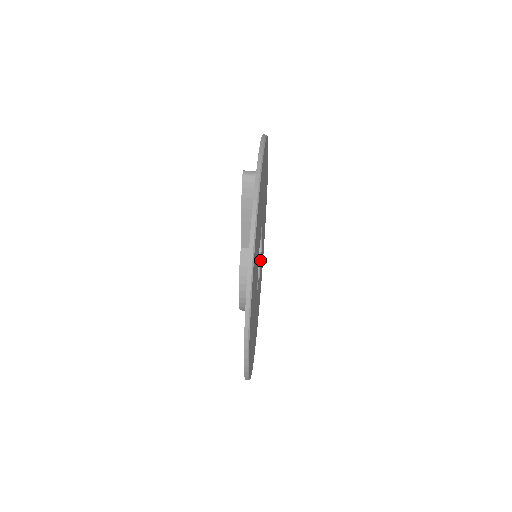
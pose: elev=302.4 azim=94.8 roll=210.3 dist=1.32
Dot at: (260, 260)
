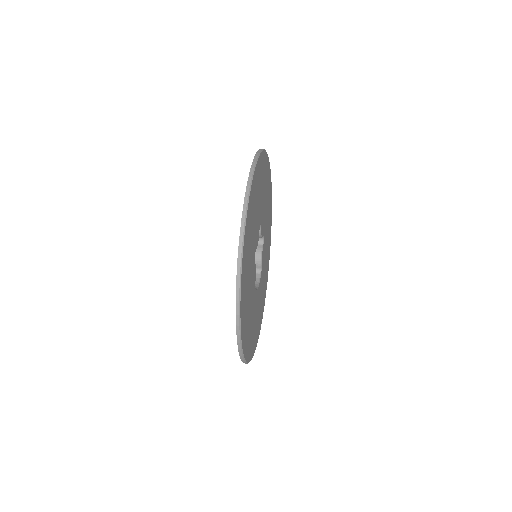
Dot at: (257, 287)
